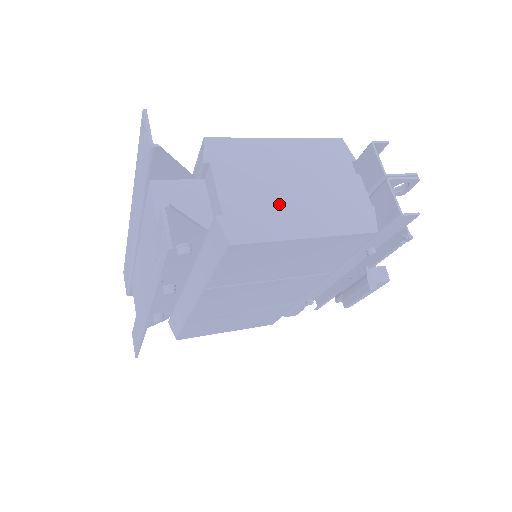
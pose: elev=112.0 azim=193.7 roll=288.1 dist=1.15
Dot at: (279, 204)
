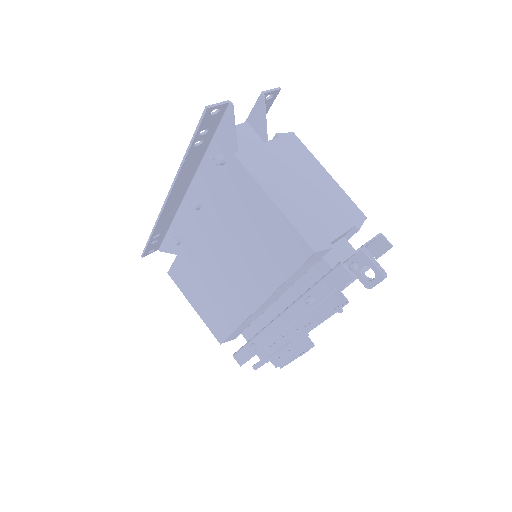
Dot at: (283, 180)
